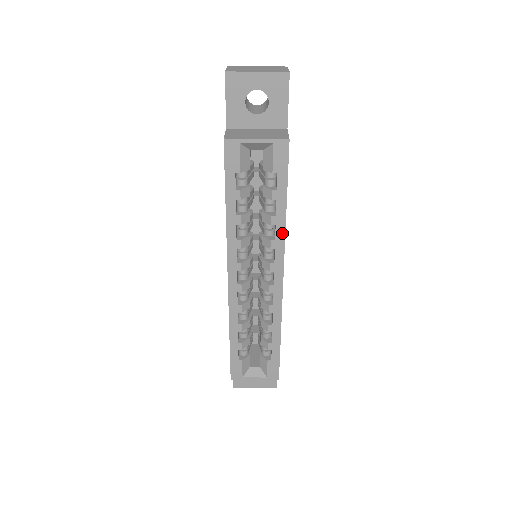
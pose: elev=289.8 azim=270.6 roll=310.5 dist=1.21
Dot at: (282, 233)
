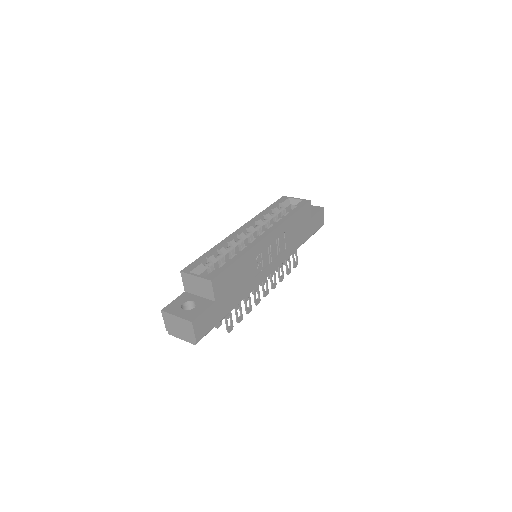
Dot at: (283, 221)
